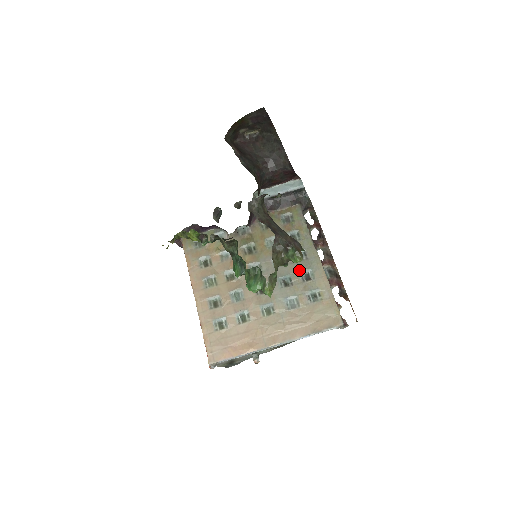
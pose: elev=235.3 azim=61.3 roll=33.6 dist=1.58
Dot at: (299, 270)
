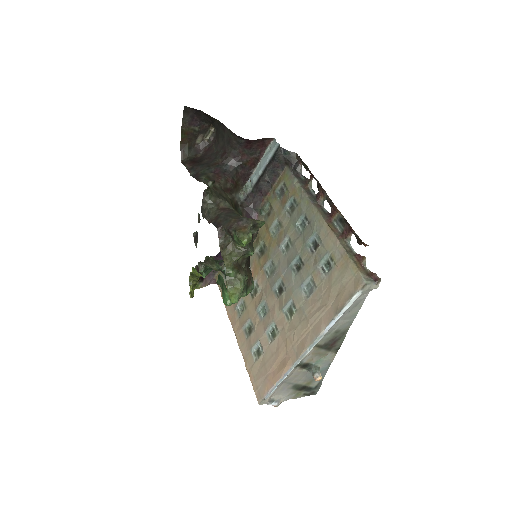
Dot at: (304, 242)
